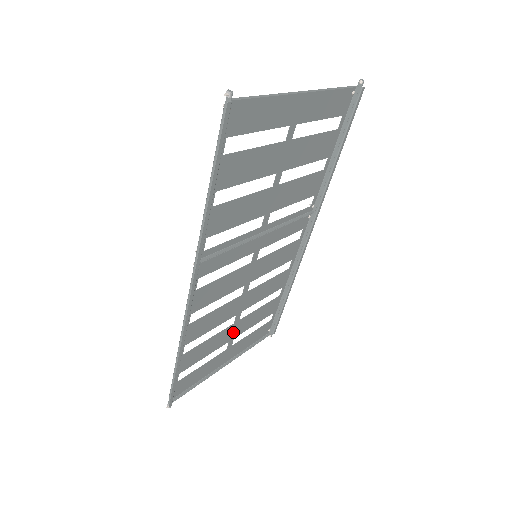
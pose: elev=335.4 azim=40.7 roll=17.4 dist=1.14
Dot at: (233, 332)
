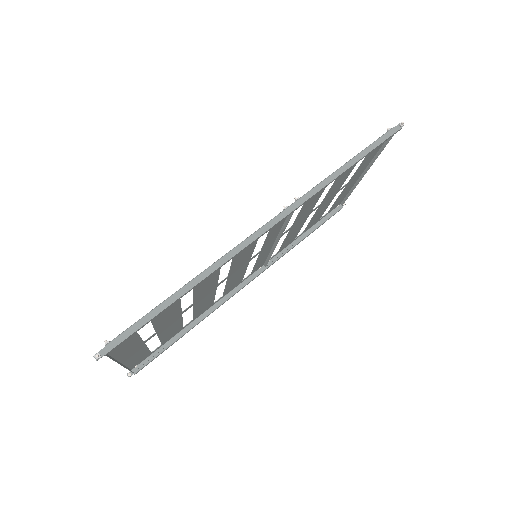
Dot at: (167, 324)
